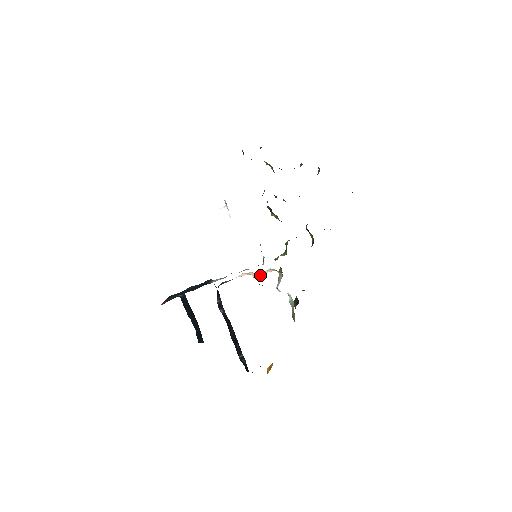
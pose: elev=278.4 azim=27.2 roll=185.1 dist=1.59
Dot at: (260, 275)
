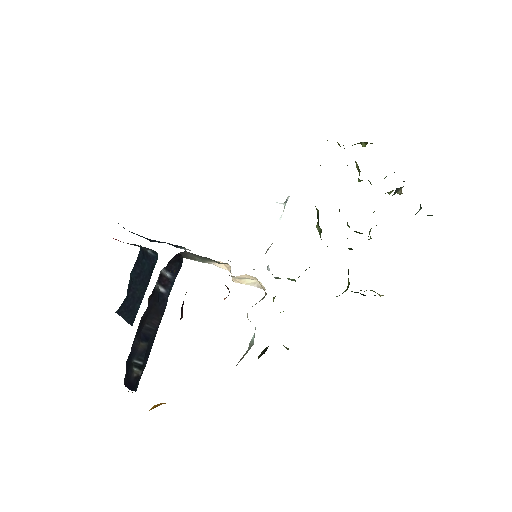
Dot at: (242, 281)
